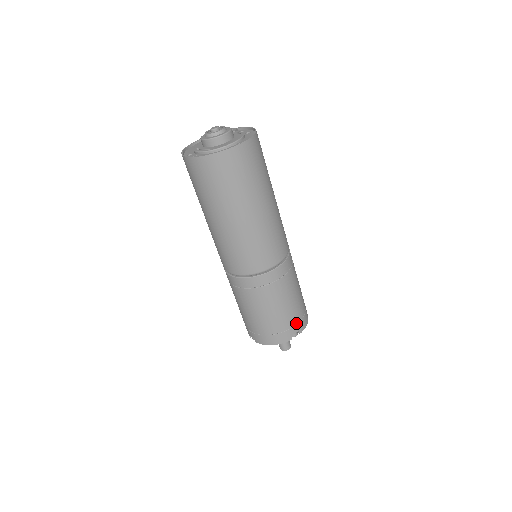
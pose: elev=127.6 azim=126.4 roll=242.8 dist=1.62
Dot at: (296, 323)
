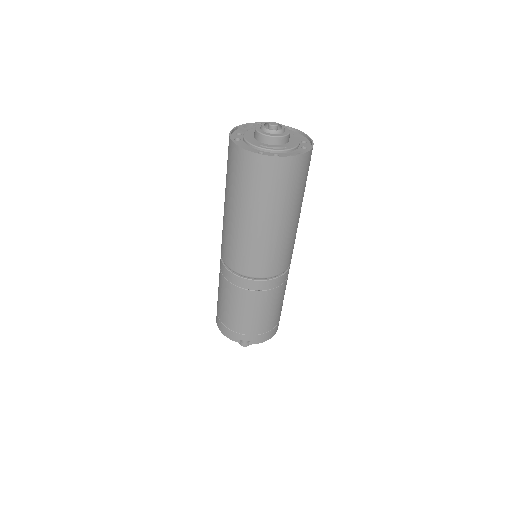
Dot at: occluded
